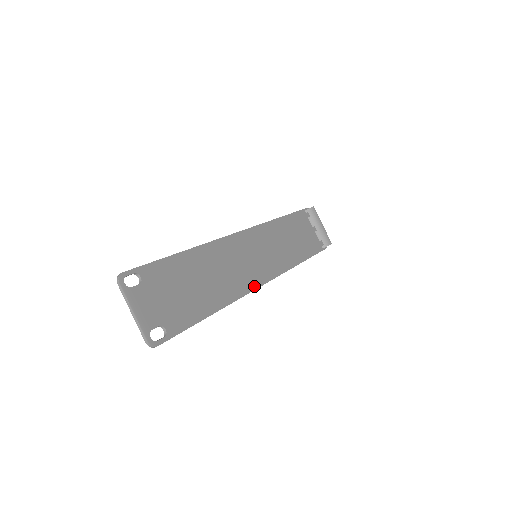
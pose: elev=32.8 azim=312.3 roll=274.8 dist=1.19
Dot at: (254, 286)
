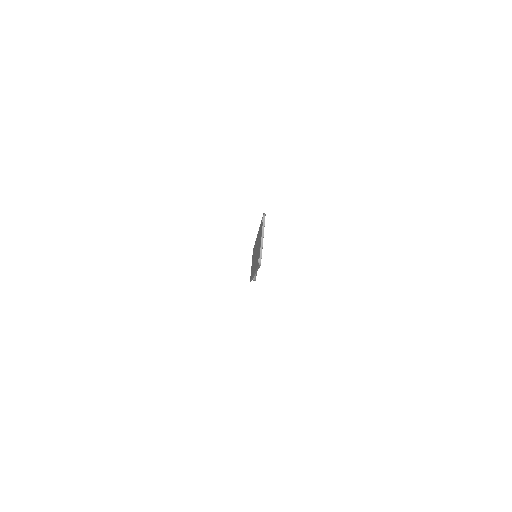
Dot at: occluded
